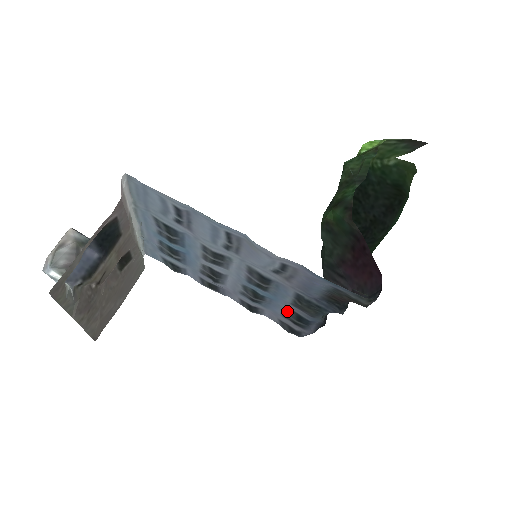
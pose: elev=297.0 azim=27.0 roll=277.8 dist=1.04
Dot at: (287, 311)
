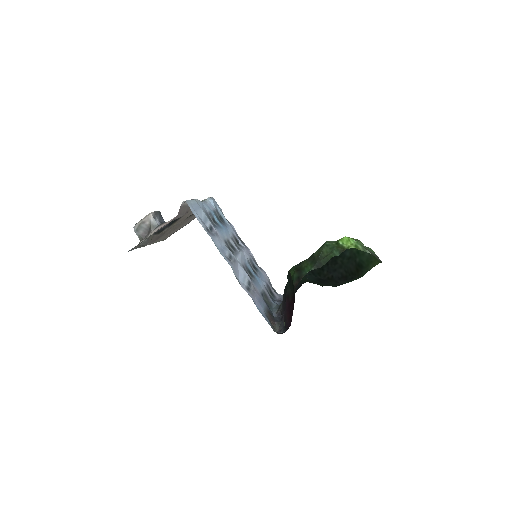
Dot at: (265, 287)
